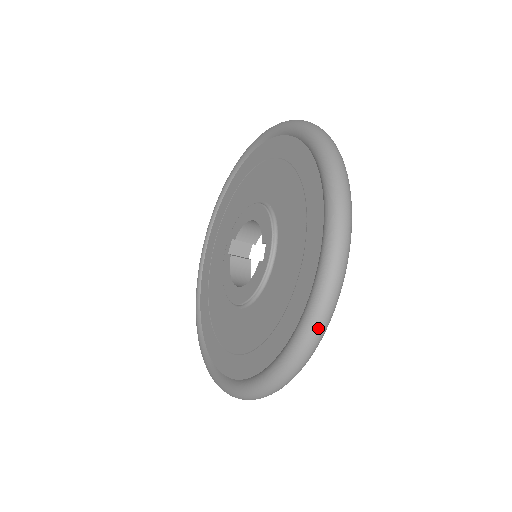
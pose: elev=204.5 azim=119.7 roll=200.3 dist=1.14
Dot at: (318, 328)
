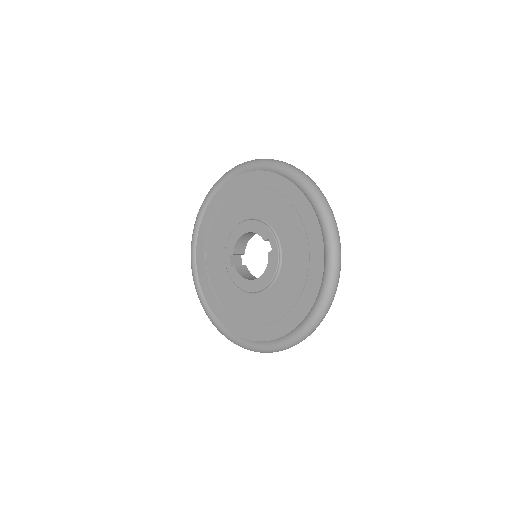
Dot at: (339, 259)
